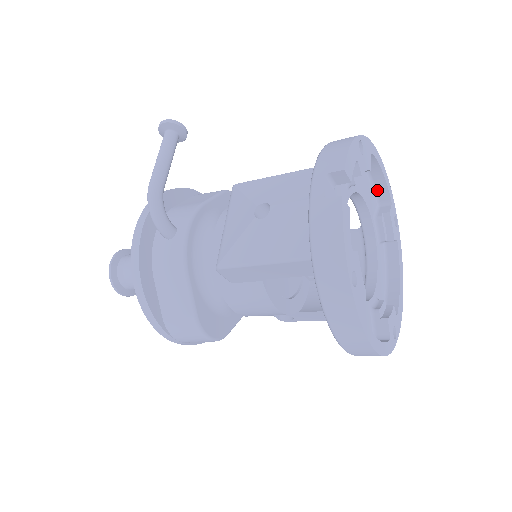
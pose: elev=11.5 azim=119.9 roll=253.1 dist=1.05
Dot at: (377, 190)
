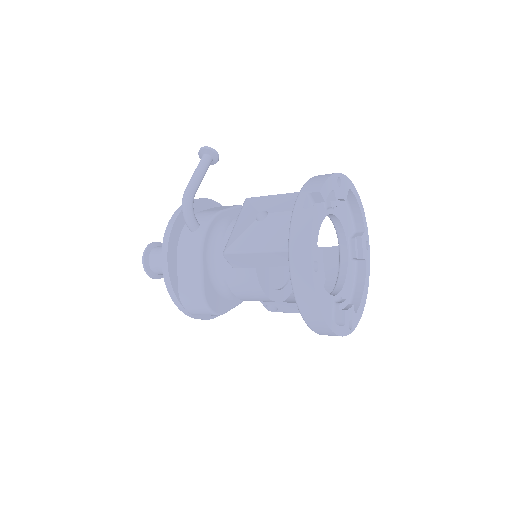
Dot at: (355, 219)
